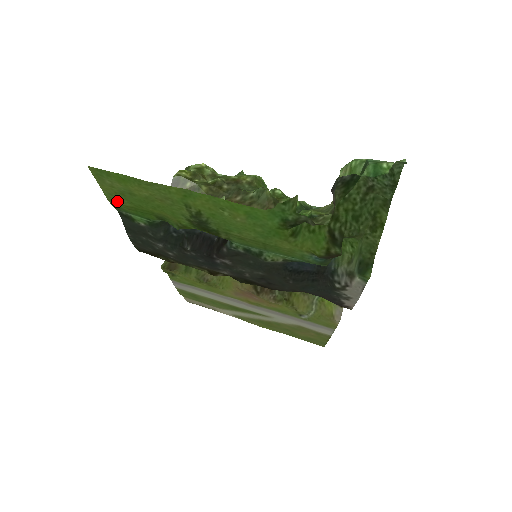
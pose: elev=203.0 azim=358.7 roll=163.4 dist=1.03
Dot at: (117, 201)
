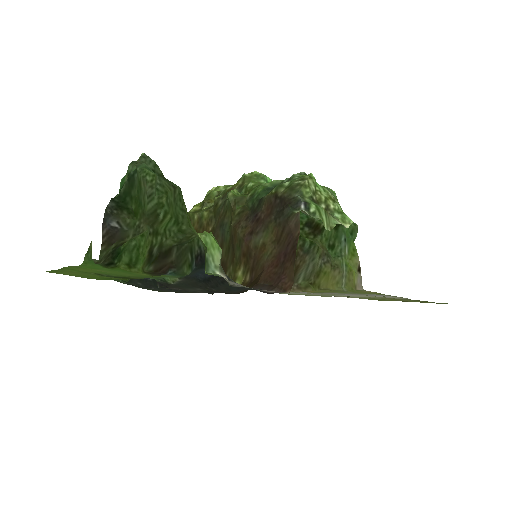
Dot at: (91, 278)
